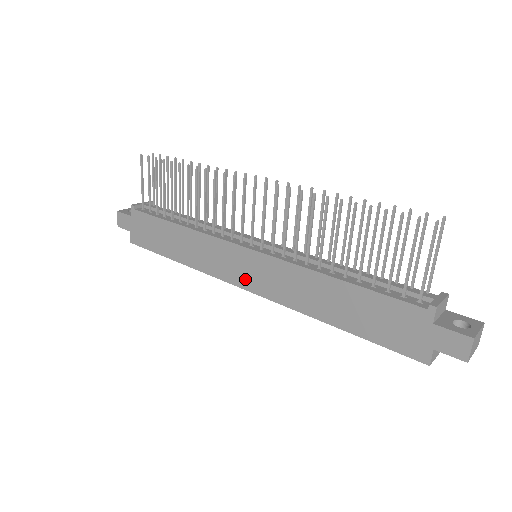
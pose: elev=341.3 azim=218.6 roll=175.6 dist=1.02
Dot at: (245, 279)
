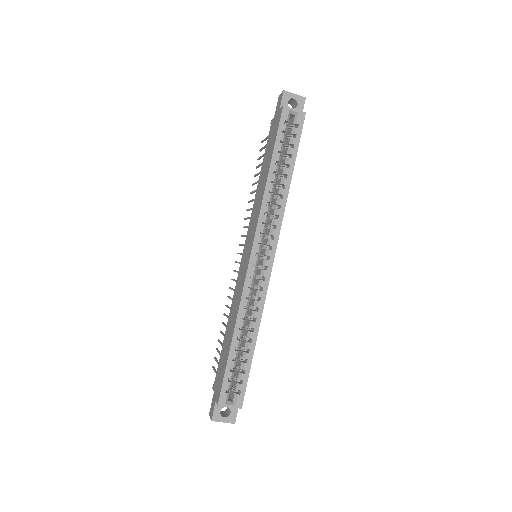
Dot at: (248, 254)
